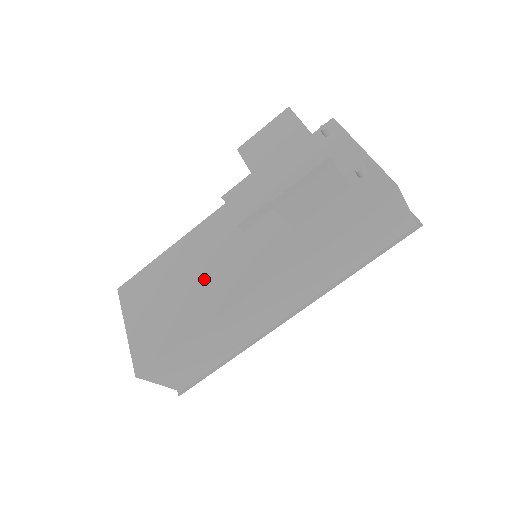
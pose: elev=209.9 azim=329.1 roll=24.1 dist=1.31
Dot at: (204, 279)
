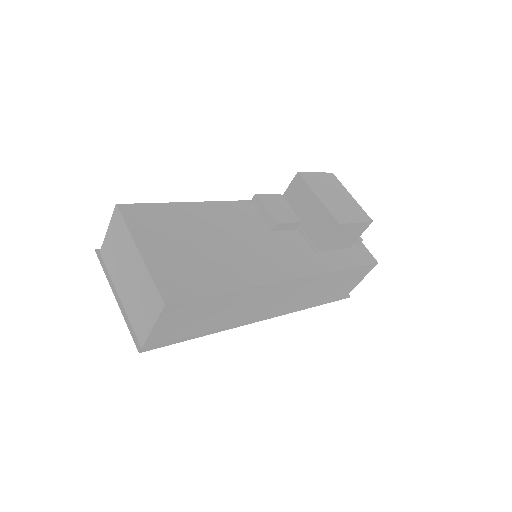
Dot at: (239, 248)
